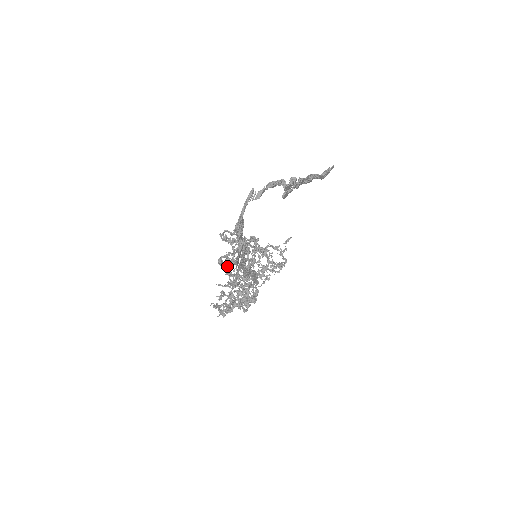
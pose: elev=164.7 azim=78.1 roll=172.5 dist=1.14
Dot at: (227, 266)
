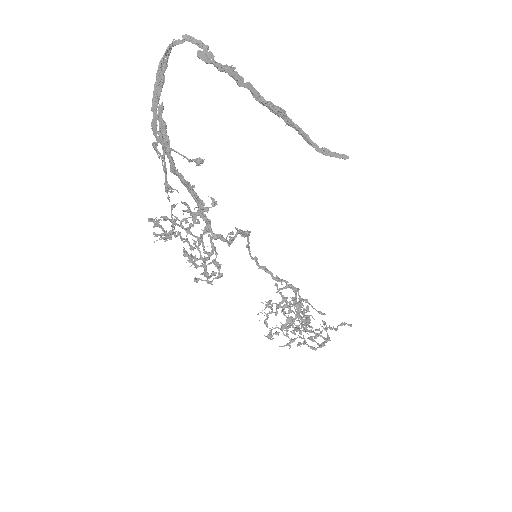
Dot at: (159, 153)
